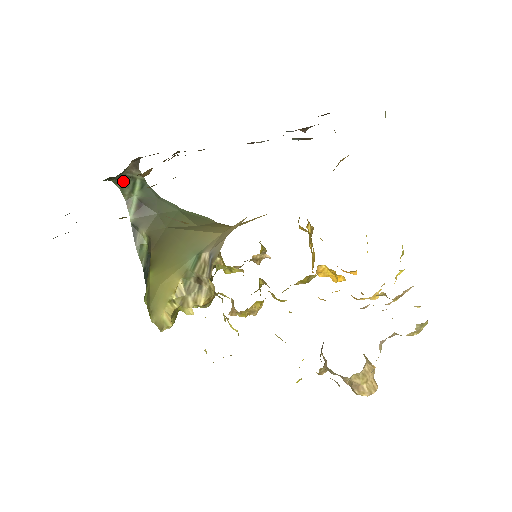
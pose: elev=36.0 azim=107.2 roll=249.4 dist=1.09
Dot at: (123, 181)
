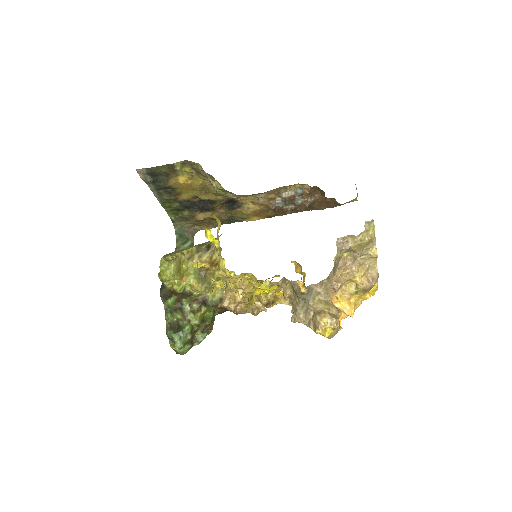
Dot at: (181, 236)
